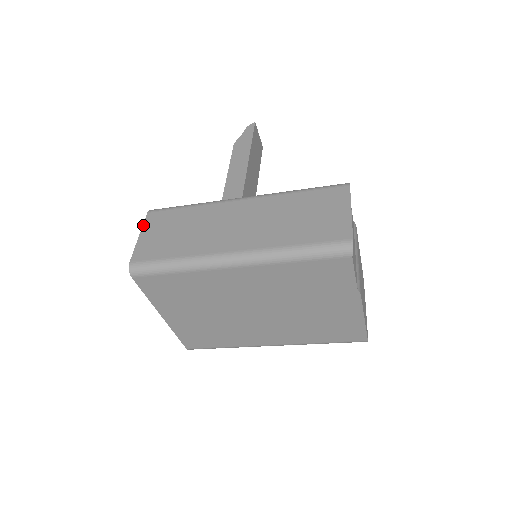
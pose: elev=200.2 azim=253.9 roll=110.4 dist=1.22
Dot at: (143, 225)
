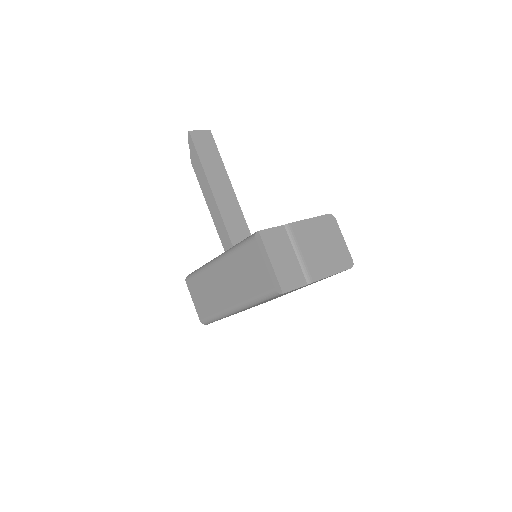
Dot at: occluded
